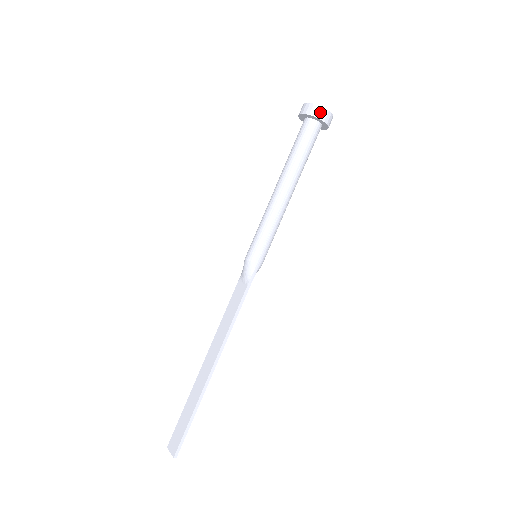
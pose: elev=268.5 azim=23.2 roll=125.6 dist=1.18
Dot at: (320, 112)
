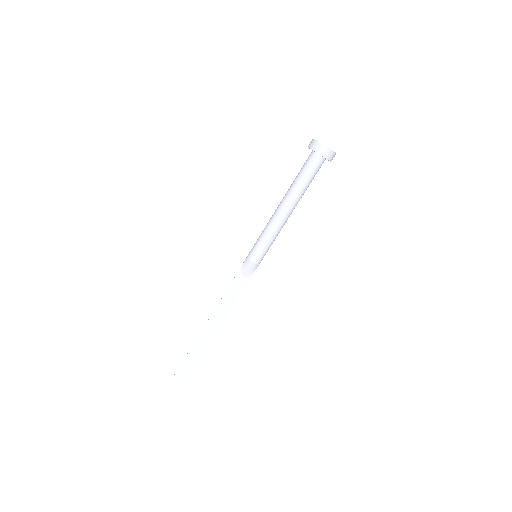
Dot at: (333, 156)
